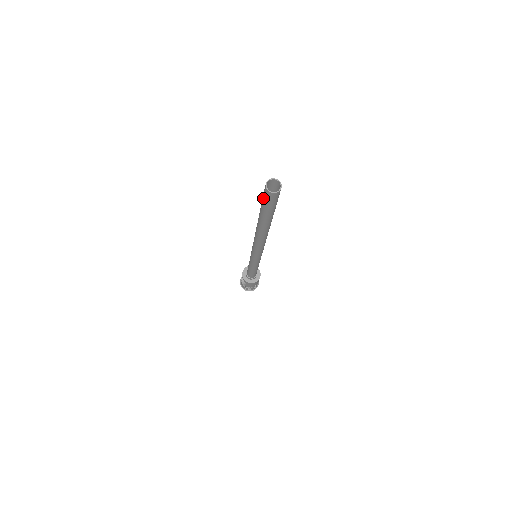
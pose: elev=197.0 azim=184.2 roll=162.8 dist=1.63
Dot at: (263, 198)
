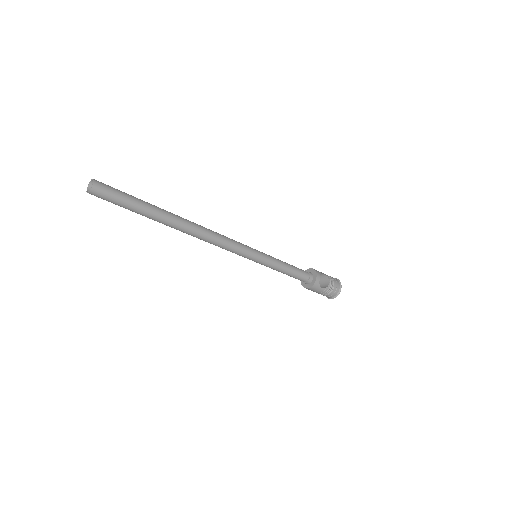
Dot at: occluded
